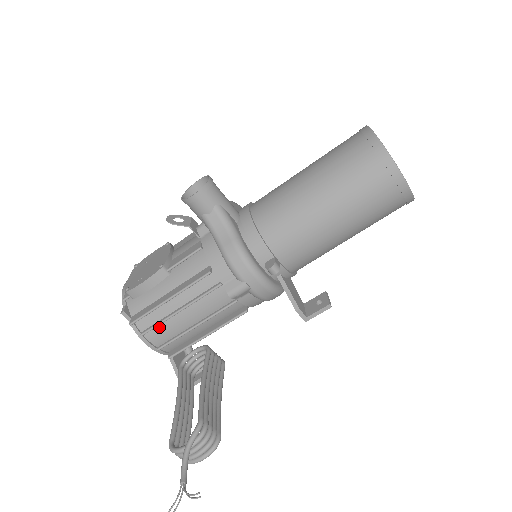
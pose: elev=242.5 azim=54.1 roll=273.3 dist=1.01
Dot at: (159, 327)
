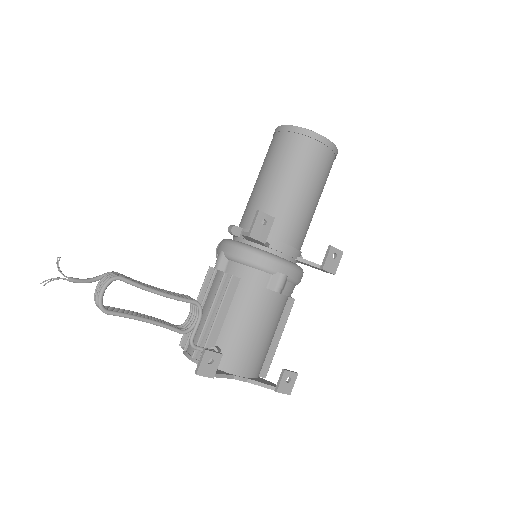
Dot at: occluded
